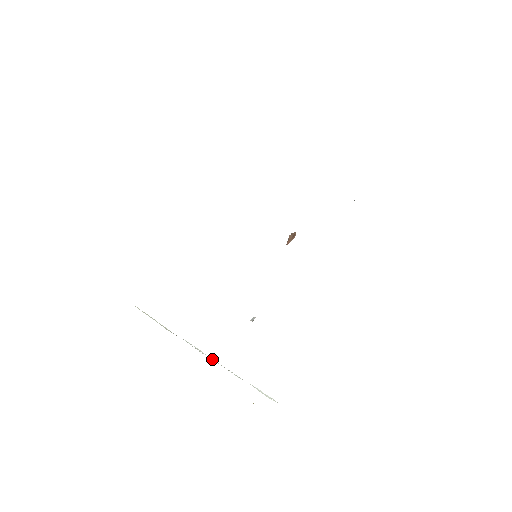
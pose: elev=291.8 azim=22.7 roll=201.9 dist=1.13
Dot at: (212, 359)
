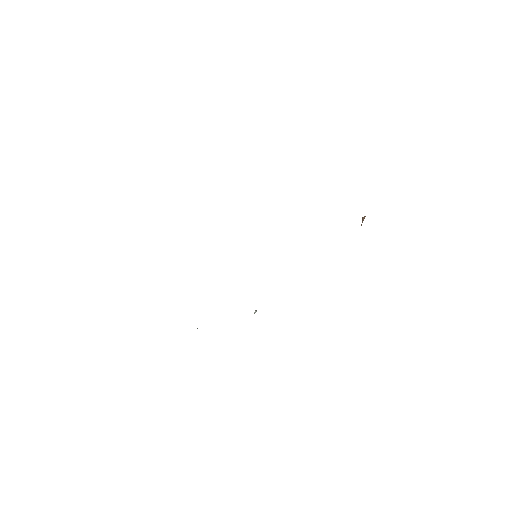
Dot at: occluded
